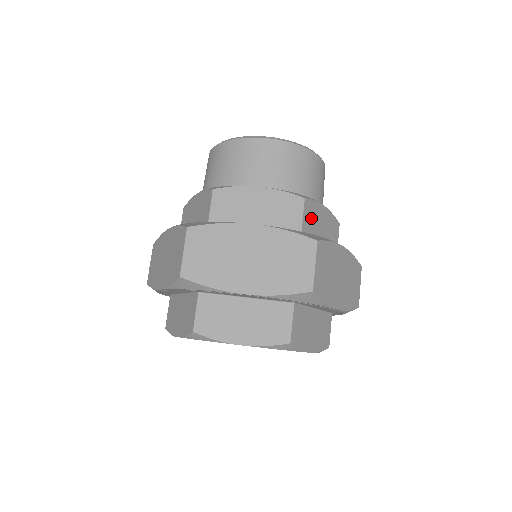
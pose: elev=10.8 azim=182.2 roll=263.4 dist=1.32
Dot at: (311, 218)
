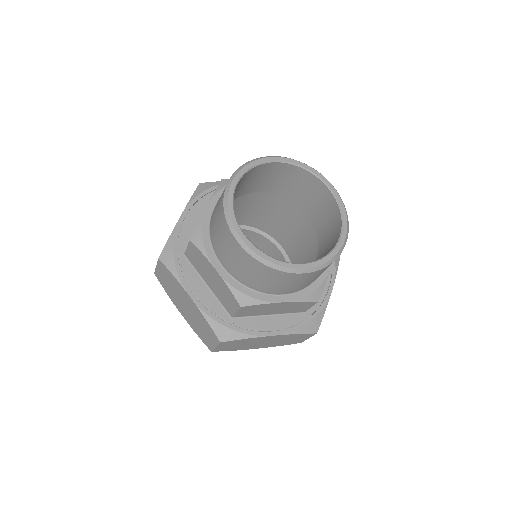
Dot at: (253, 310)
